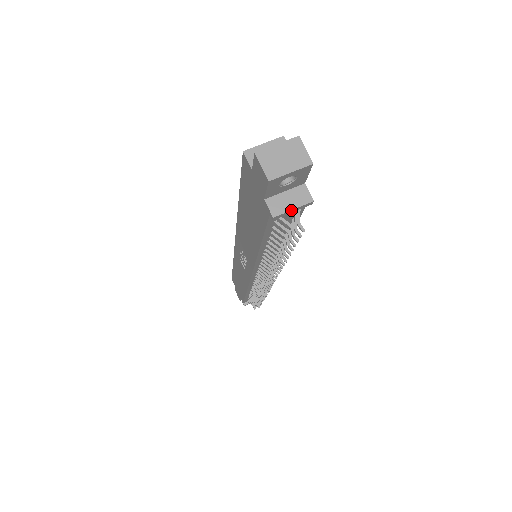
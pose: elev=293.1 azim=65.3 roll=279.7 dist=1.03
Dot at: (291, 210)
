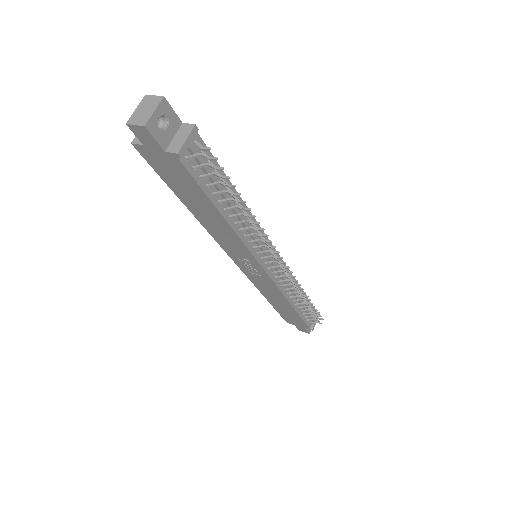
Dot at: (186, 141)
